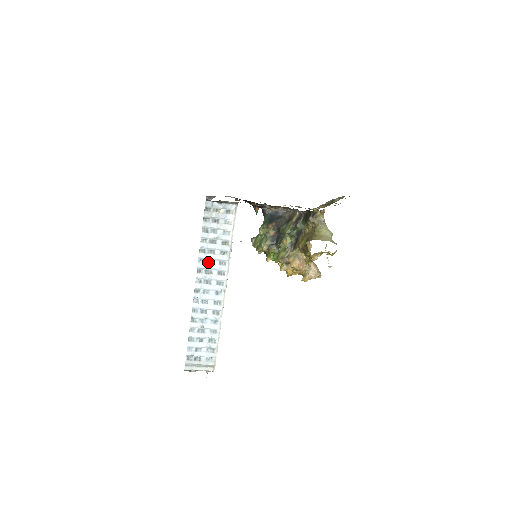
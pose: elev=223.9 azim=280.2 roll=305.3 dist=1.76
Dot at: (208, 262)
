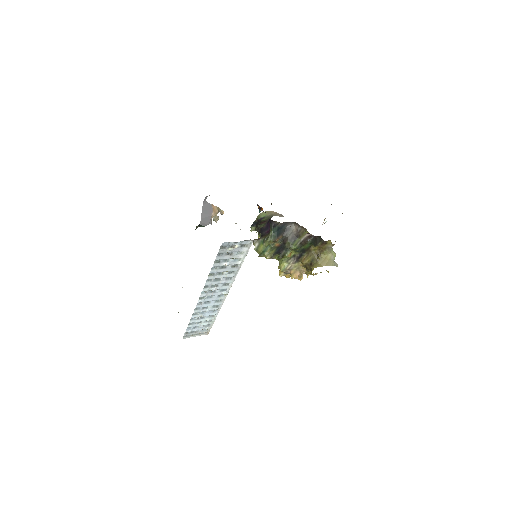
Dot at: (215, 280)
